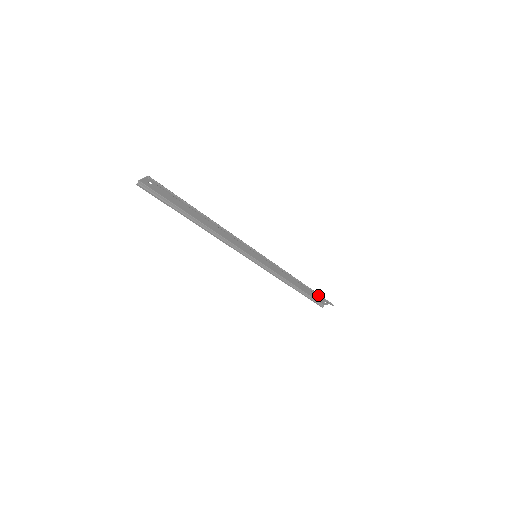
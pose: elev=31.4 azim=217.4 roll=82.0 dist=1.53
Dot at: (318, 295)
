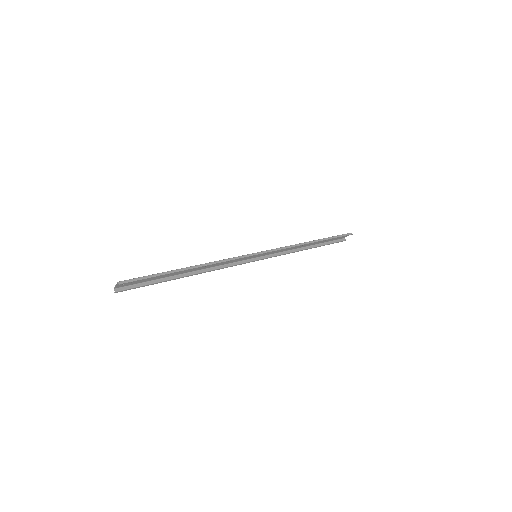
Dot at: (333, 238)
